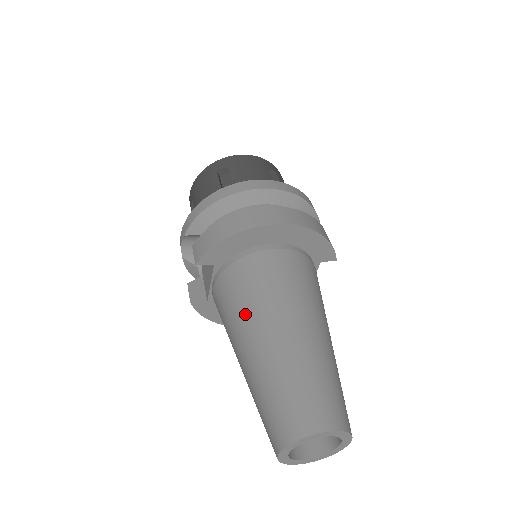
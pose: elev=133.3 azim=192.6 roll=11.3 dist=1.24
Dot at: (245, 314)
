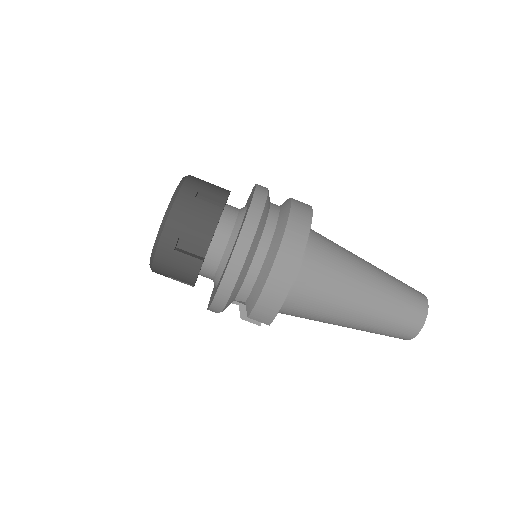
Dot at: (329, 314)
